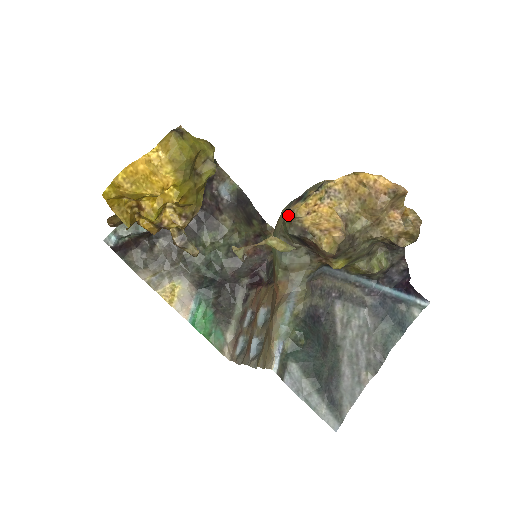
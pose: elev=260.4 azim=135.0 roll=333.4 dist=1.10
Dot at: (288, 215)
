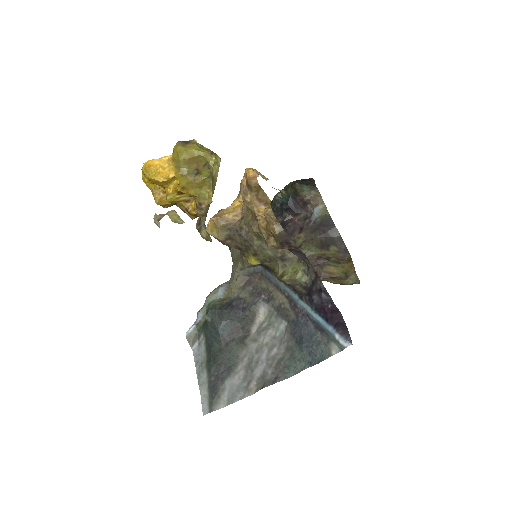
Dot at: occluded
